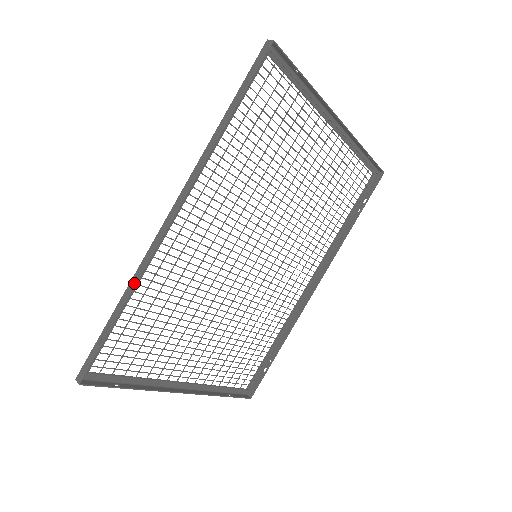
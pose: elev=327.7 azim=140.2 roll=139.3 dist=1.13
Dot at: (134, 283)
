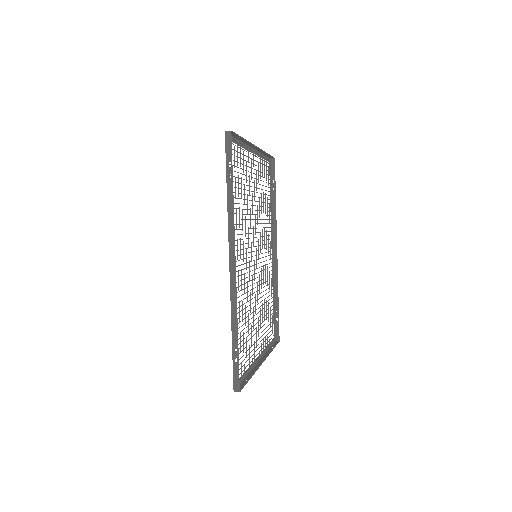
Dot at: (235, 316)
